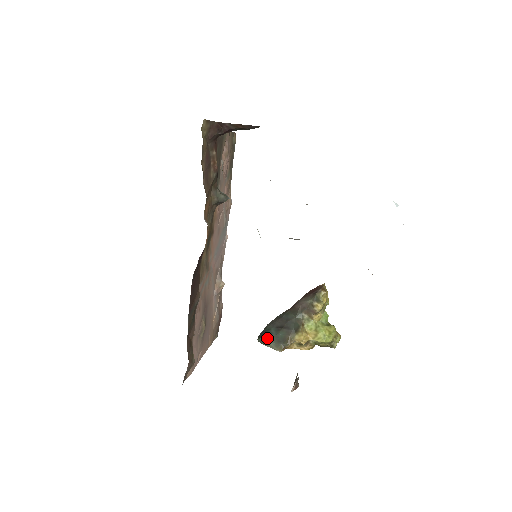
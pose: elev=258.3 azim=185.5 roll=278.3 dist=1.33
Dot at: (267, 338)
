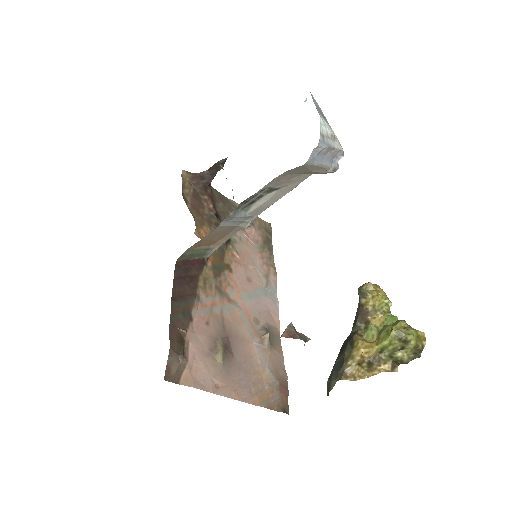
Dot at: (329, 378)
